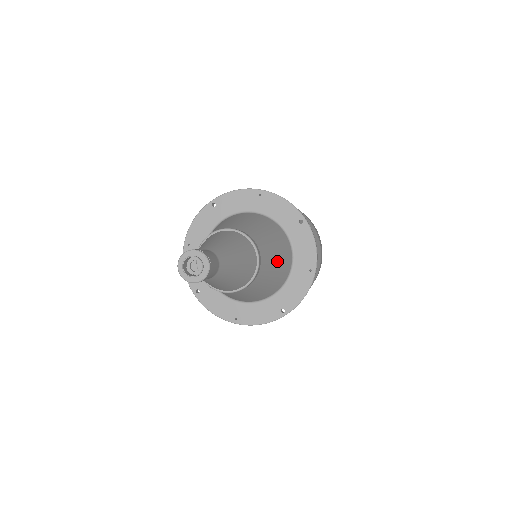
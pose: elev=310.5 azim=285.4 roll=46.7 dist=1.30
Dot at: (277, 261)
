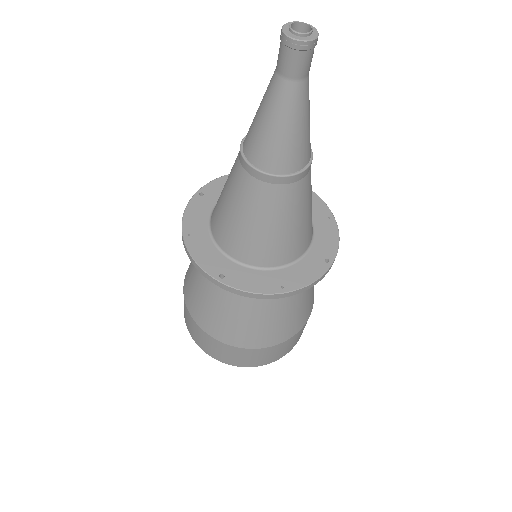
Dot at: occluded
